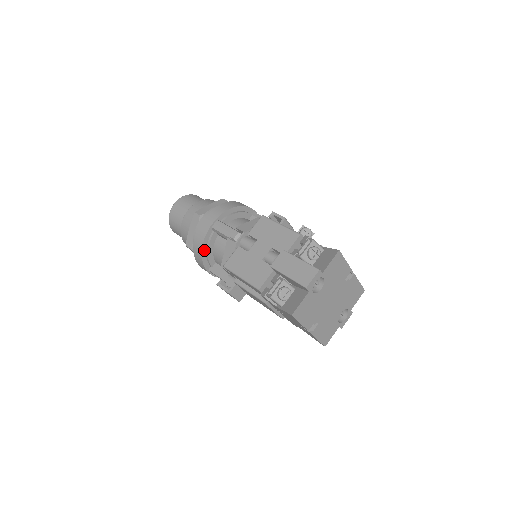
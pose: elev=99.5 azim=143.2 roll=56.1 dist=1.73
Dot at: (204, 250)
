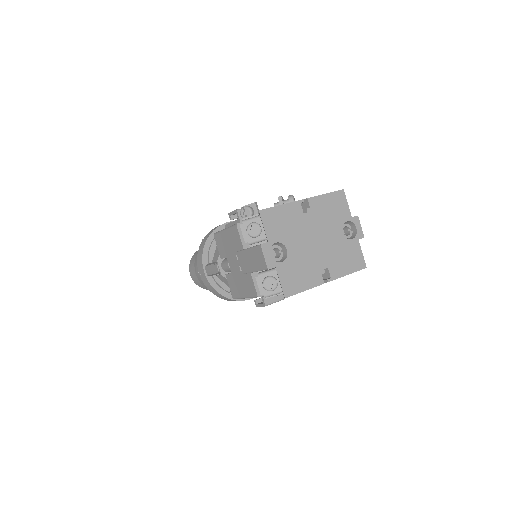
Dot at: (224, 293)
